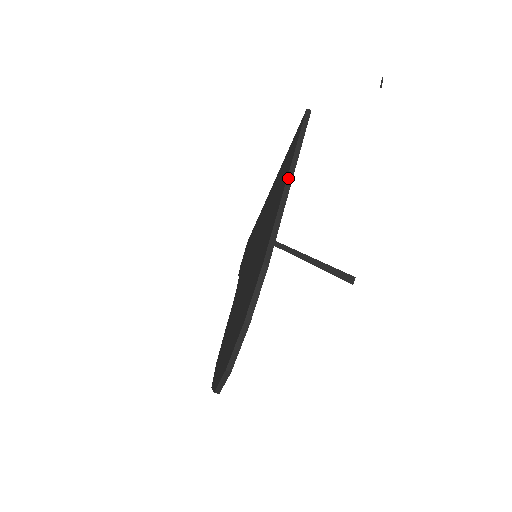
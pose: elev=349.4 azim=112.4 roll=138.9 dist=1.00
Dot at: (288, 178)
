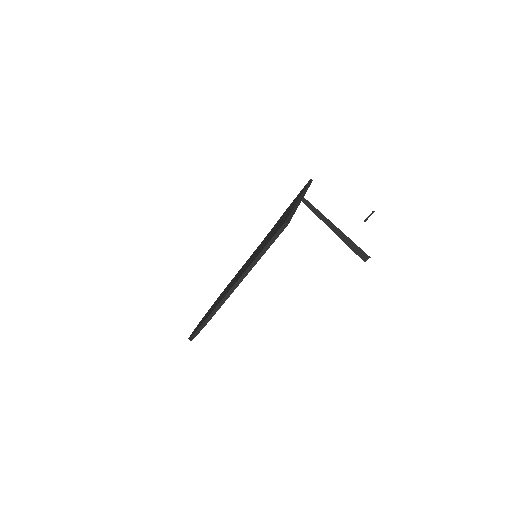
Dot at: (243, 275)
